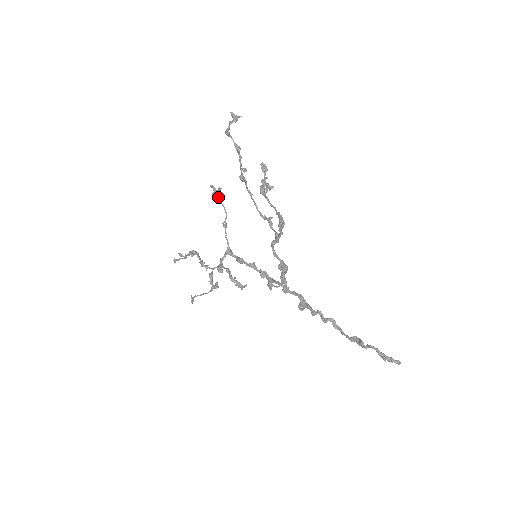
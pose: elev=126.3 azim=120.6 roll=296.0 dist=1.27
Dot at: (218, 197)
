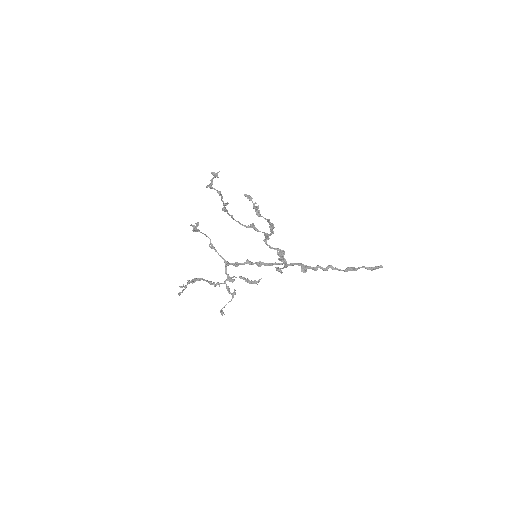
Dot at: (199, 230)
